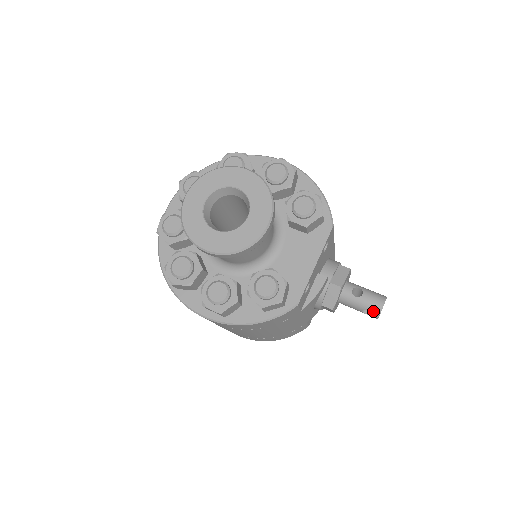
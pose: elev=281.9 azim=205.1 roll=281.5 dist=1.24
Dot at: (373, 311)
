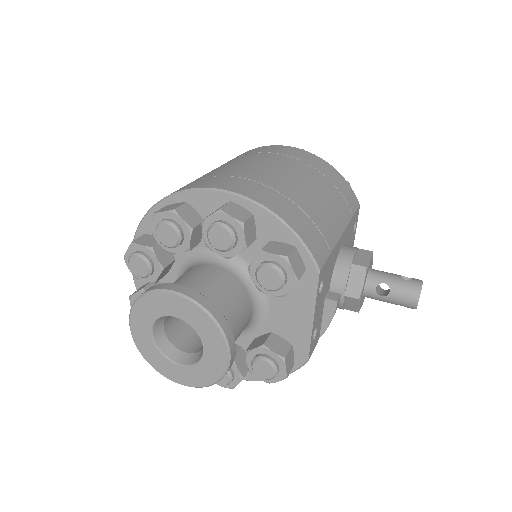
Dot at: (407, 307)
